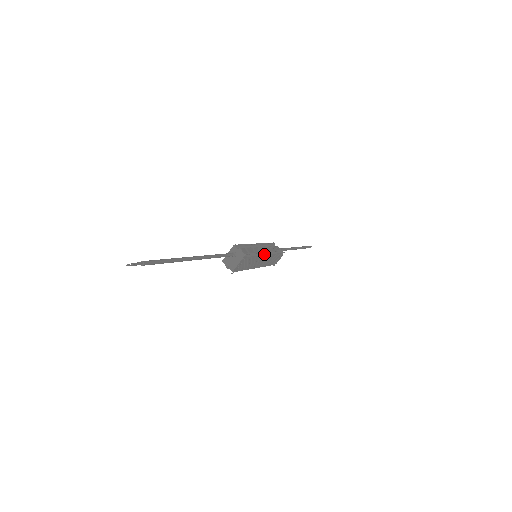
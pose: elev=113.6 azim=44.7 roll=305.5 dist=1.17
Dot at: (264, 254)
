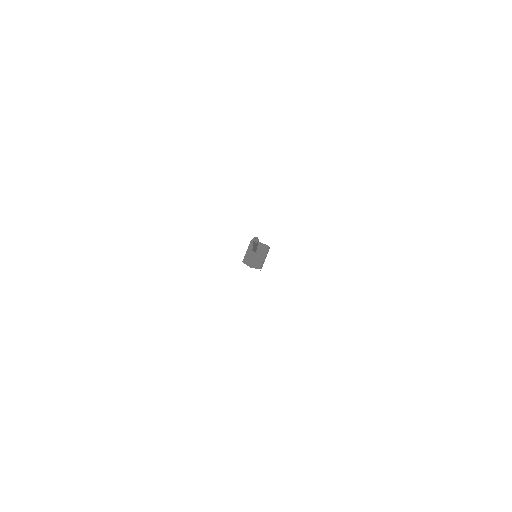
Dot at: occluded
